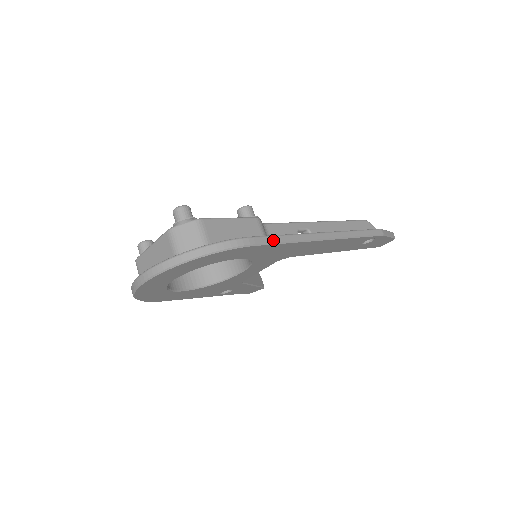
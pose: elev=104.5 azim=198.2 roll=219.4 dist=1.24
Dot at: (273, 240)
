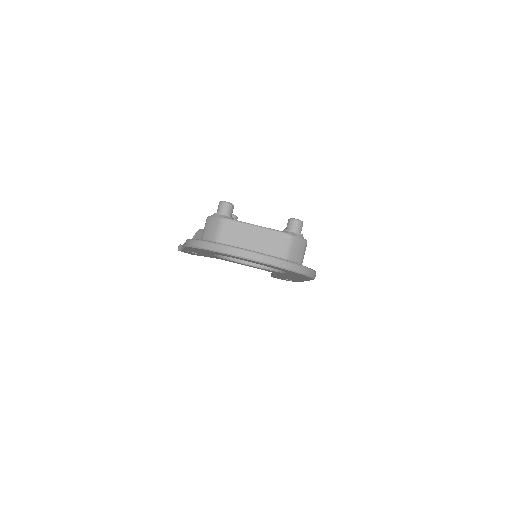
Dot at: occluded
